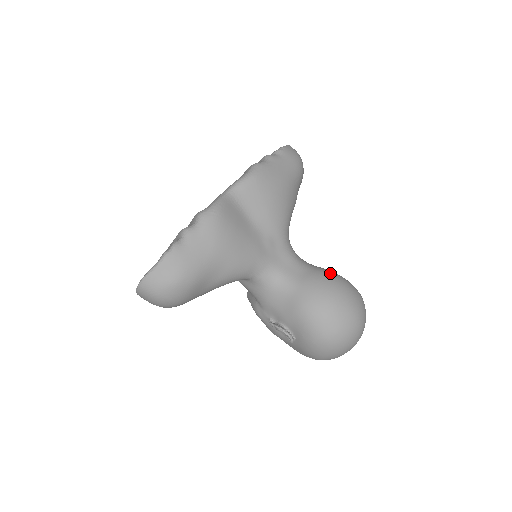
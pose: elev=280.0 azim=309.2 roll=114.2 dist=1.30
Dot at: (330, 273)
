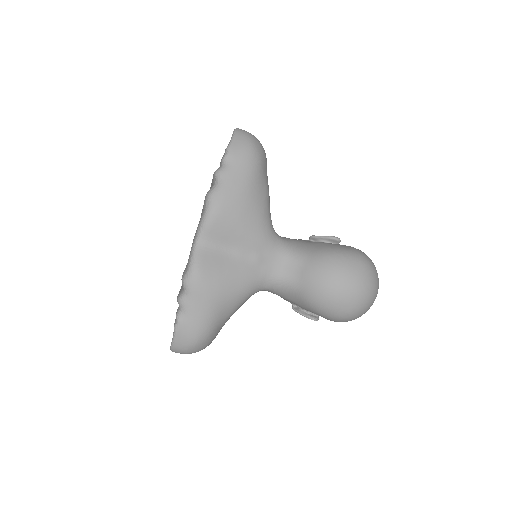
Dot at: (325, 258)
